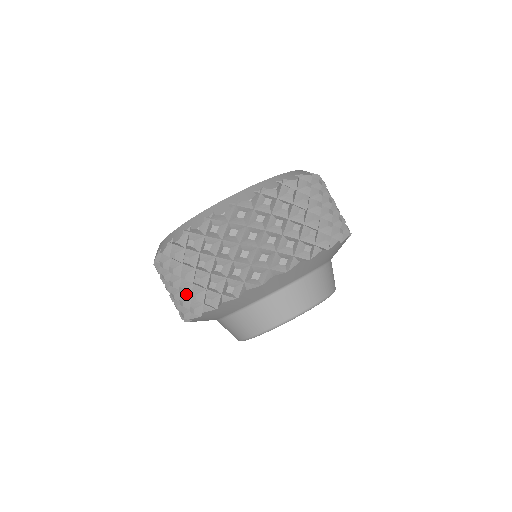
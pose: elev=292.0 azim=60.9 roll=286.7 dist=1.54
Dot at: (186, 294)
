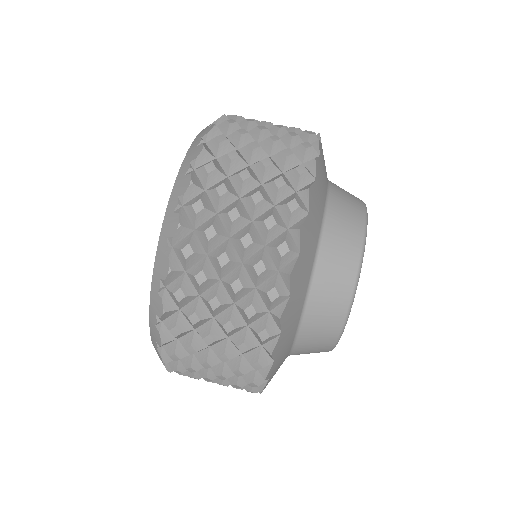
Dot at: (233, 357)
